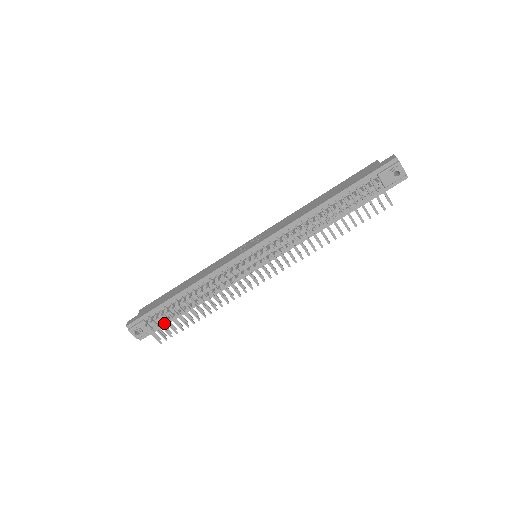
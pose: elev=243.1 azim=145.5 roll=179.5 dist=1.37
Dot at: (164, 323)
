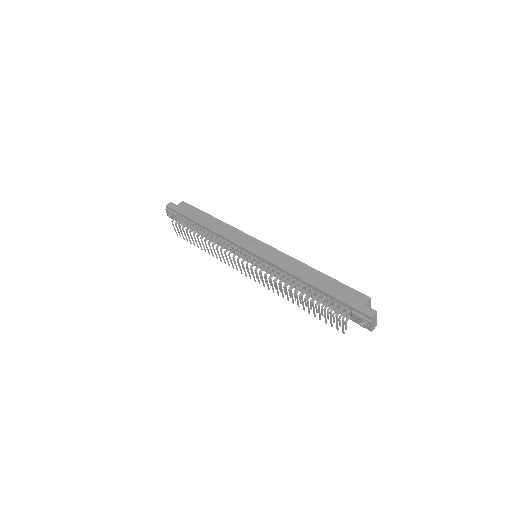
Dot at: (187, 226)
